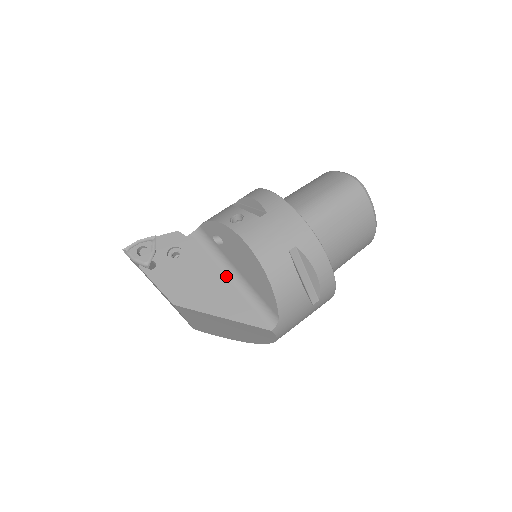
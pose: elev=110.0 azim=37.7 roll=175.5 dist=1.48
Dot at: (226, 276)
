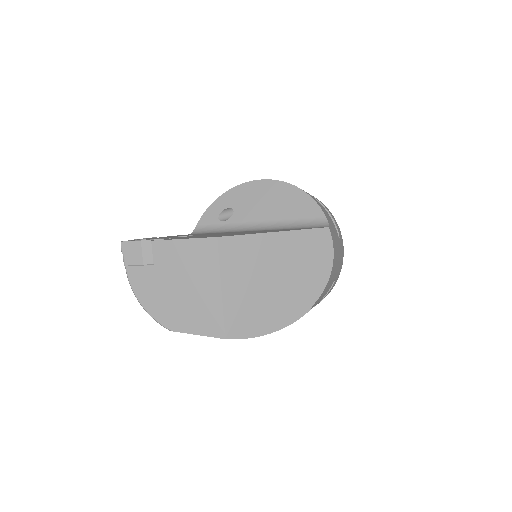
Dot at: occluded
